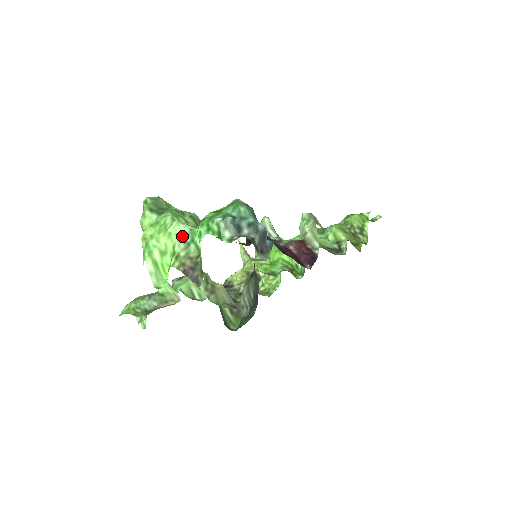
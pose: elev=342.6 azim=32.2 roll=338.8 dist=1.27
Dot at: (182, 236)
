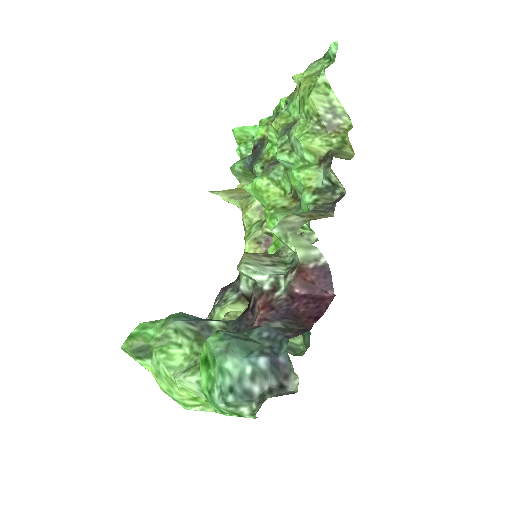
Dot at: (196, 390)
